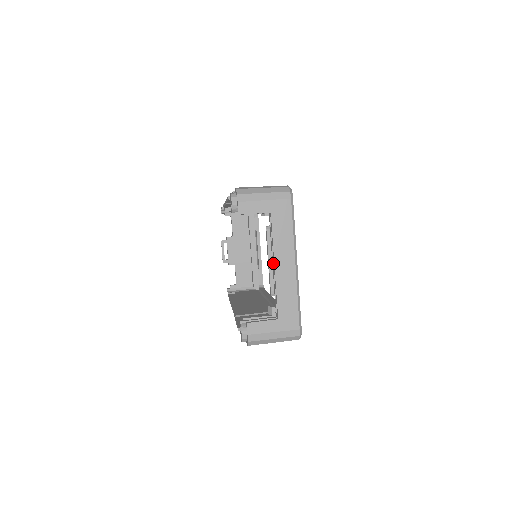
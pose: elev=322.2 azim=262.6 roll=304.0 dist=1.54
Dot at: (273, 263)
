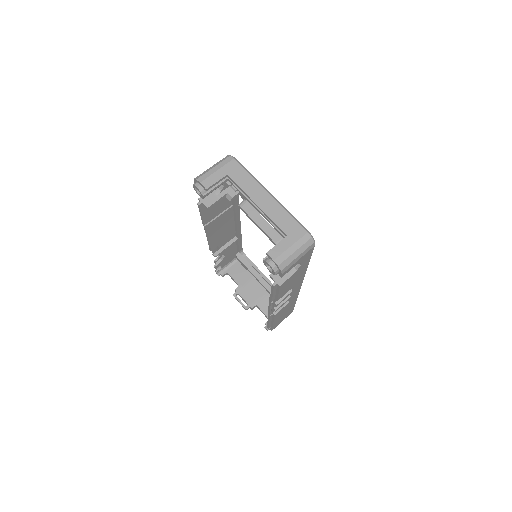
Dot at: (255, 206)
